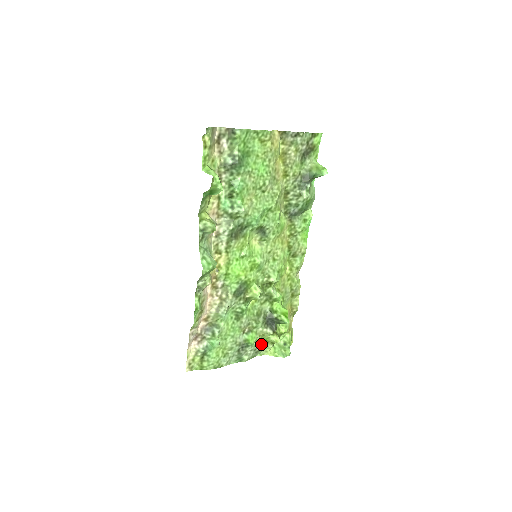
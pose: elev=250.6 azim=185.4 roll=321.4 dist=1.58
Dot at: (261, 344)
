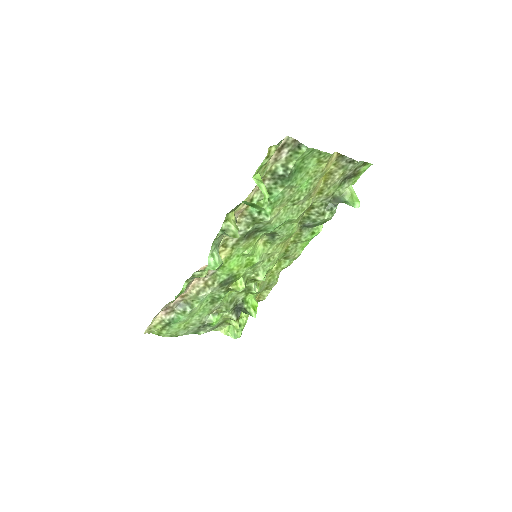
Dot at: (220, 324)
